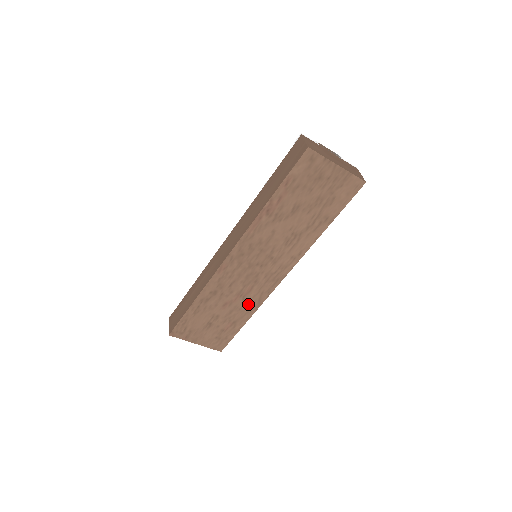
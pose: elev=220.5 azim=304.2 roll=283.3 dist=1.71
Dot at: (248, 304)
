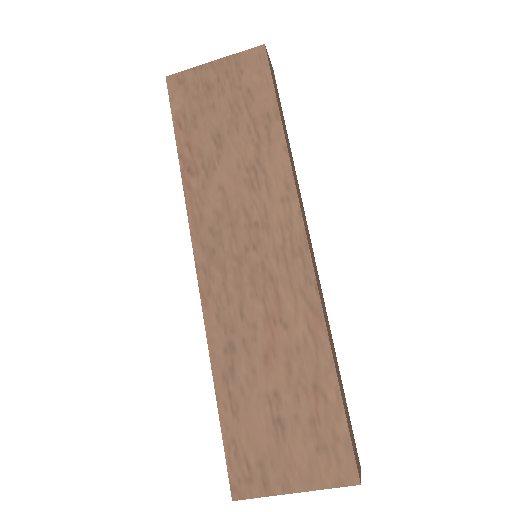
Dot at: (301, 330)
